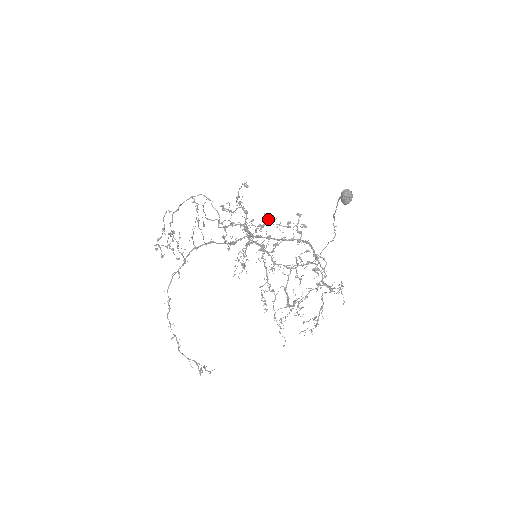
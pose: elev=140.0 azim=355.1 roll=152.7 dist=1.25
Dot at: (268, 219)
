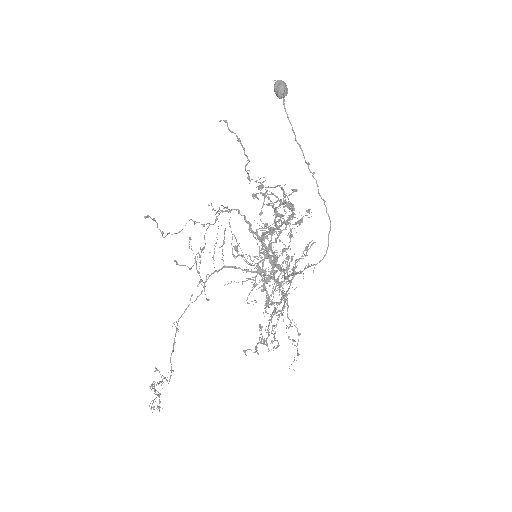
Dot at: (276, 217)
